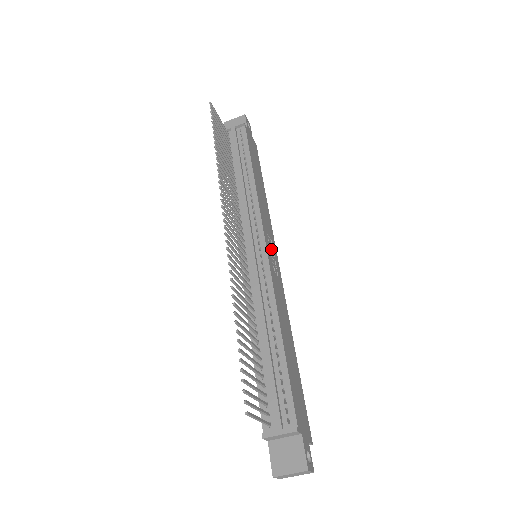
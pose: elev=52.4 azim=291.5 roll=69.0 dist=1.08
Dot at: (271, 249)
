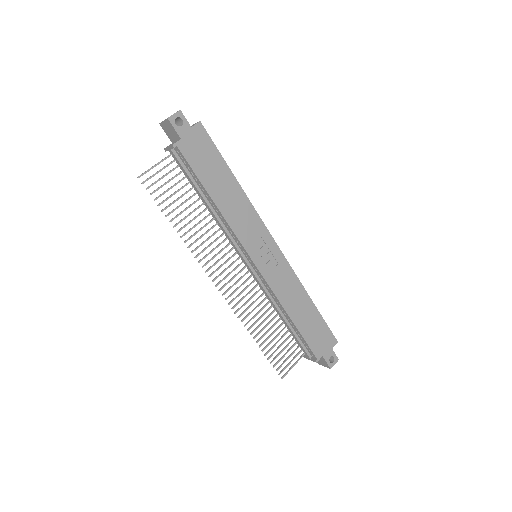
Dot at: (263, 250)
